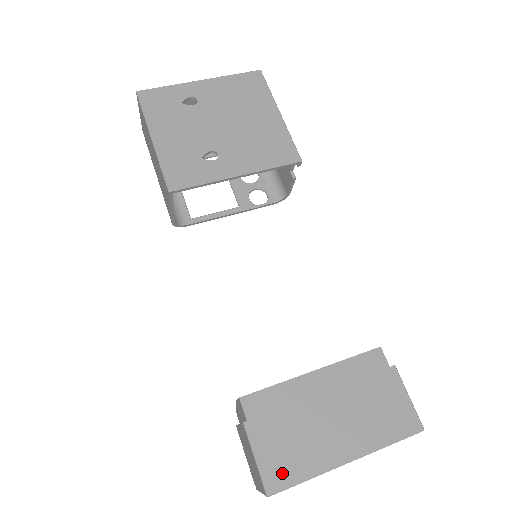
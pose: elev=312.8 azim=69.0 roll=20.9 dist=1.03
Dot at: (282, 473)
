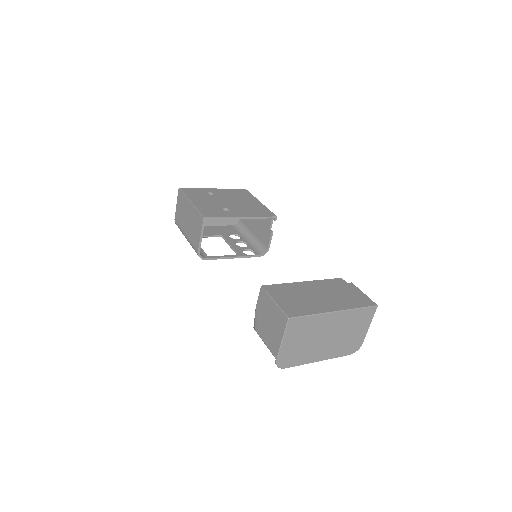
Dot at: (295, 311)
